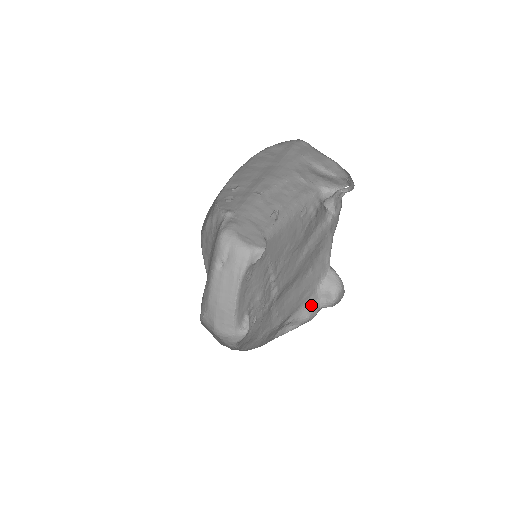
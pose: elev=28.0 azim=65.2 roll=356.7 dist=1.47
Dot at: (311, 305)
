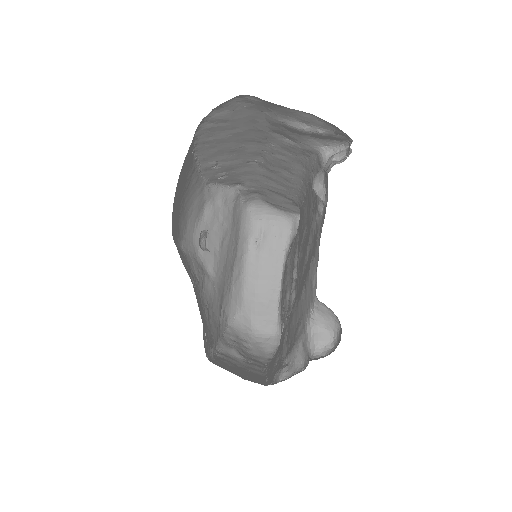
Dot at: (303, 347)
